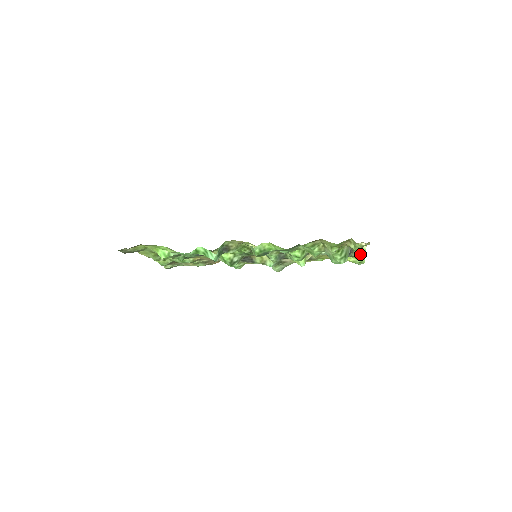
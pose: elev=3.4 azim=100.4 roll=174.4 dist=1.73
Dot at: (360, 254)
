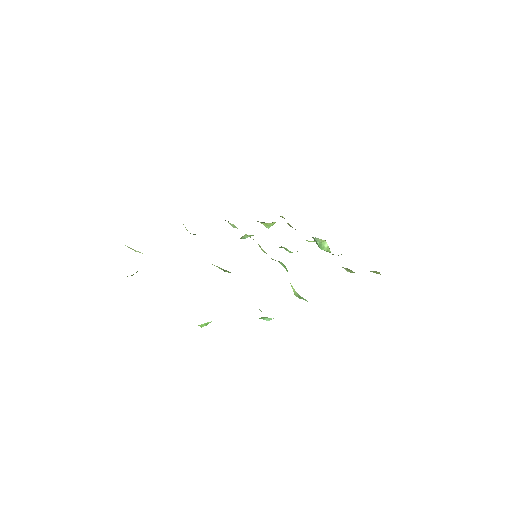
Dot at: occluded
